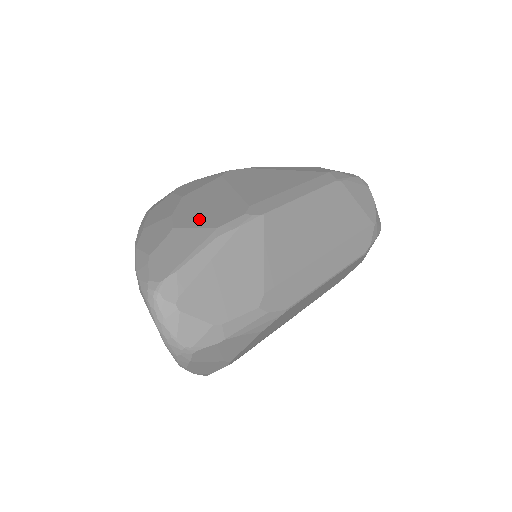
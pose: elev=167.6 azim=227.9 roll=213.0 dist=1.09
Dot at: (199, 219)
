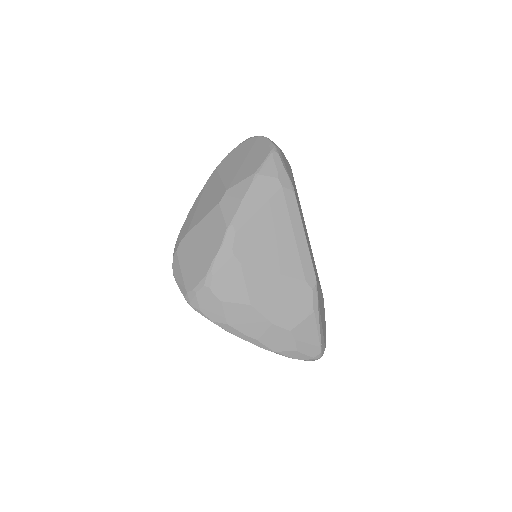
Dot at: (295, 314)
